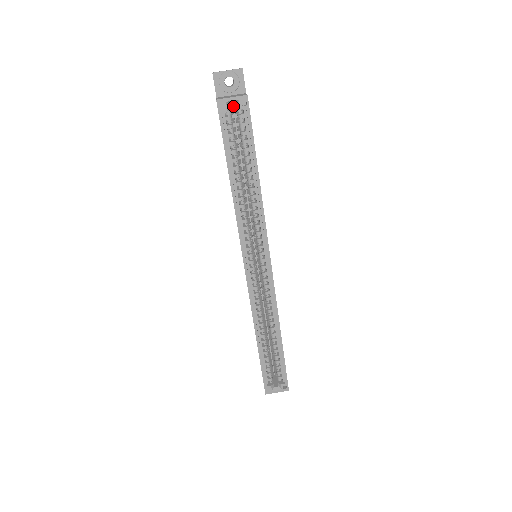
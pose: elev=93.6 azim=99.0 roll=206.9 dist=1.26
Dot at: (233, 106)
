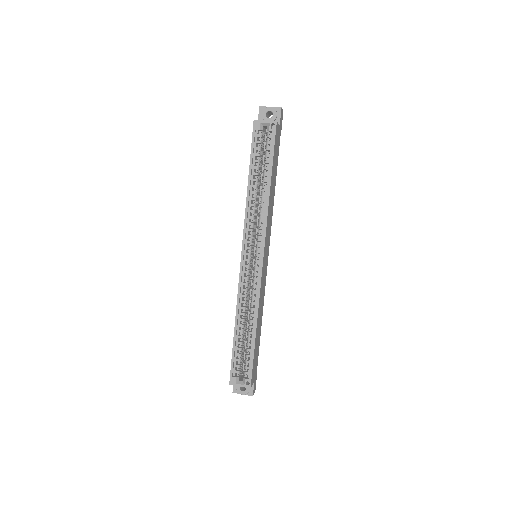
Dot at: occluded
